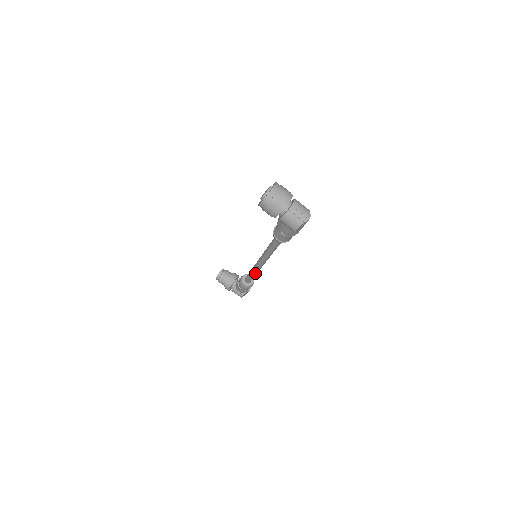
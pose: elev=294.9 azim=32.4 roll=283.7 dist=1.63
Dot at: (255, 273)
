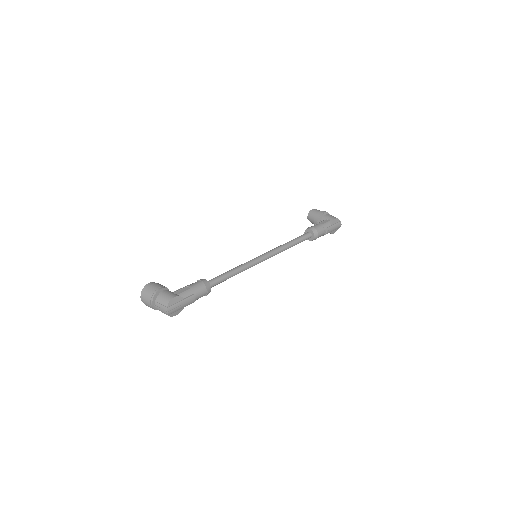
Dot at: occluded
